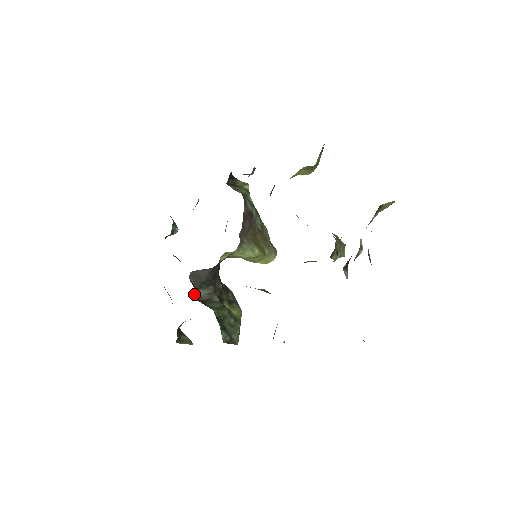
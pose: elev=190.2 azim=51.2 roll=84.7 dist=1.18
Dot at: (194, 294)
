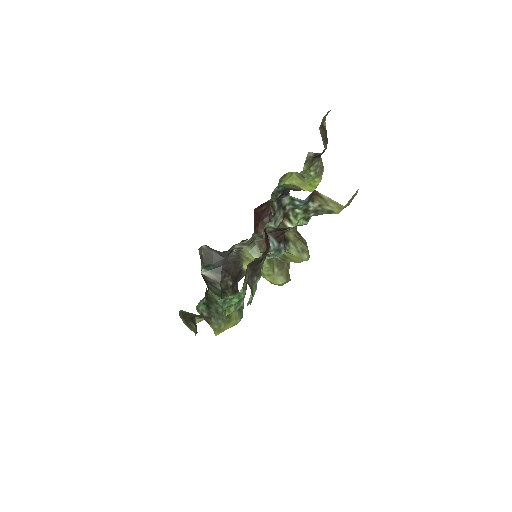
Dot at: (202, 270)
